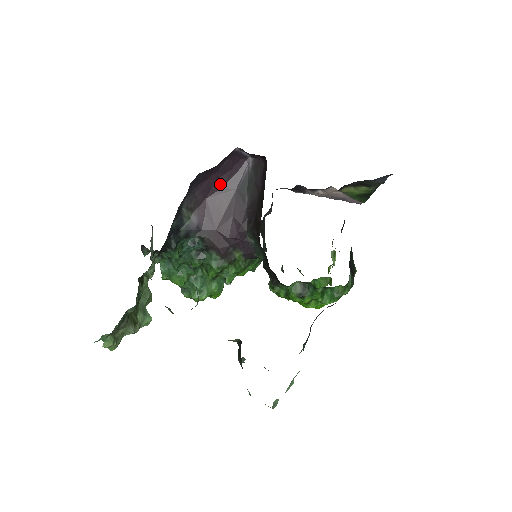
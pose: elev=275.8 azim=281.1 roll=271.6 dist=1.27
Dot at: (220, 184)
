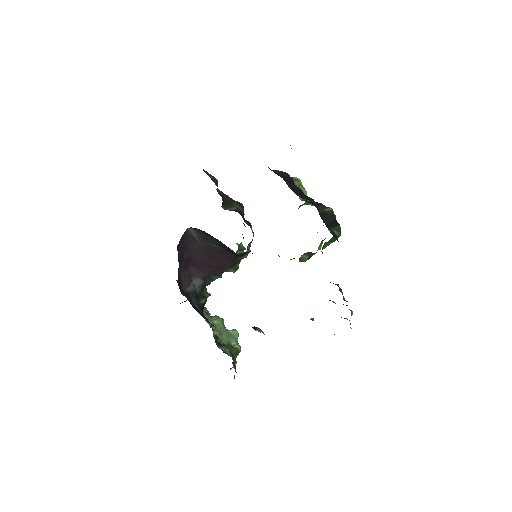
Dot at: (188, 256)
